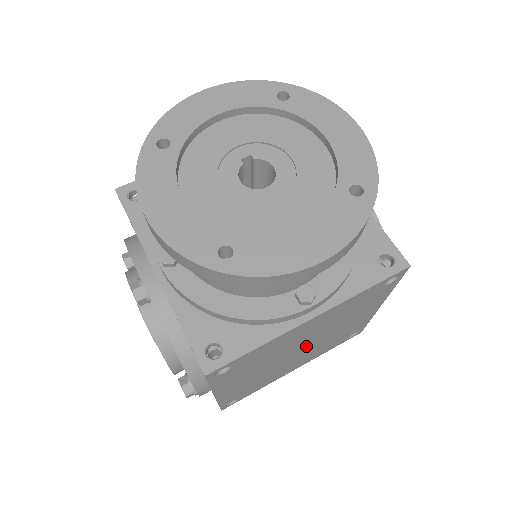
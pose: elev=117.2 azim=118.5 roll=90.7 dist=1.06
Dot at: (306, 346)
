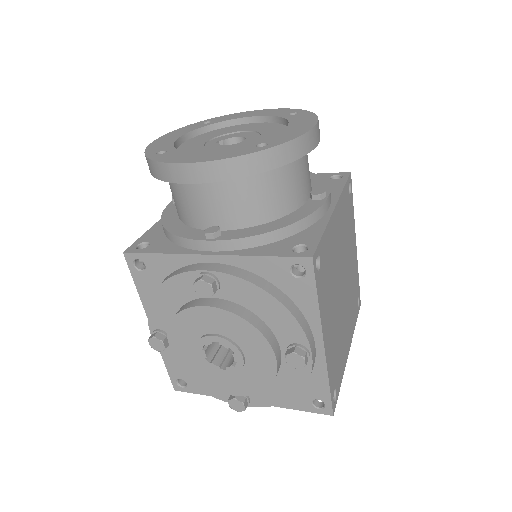
Dot at: (343, 283)
